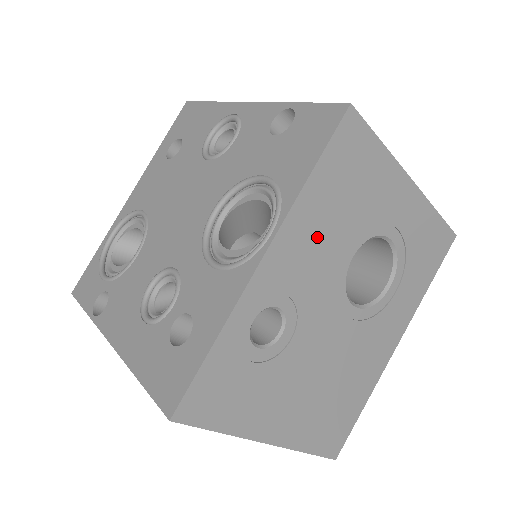
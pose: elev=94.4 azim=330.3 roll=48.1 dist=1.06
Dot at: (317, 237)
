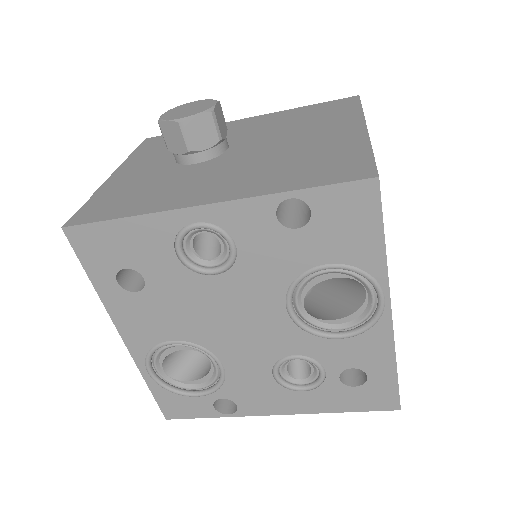
Dot at: occluded
